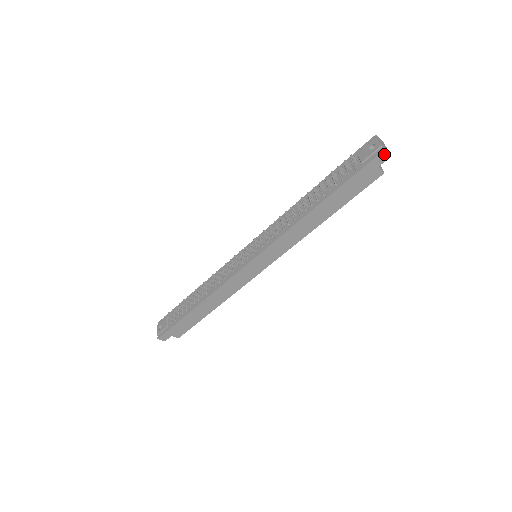
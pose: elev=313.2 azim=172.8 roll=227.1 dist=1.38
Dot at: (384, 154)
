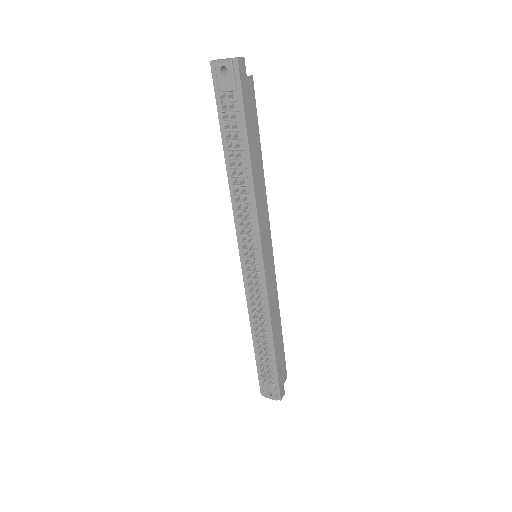
Dot at: (240, 62)
